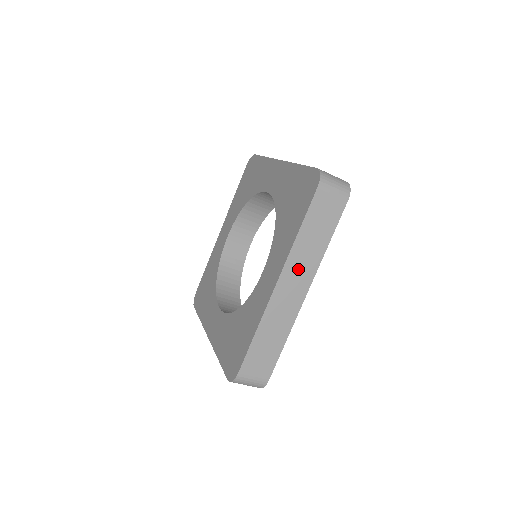
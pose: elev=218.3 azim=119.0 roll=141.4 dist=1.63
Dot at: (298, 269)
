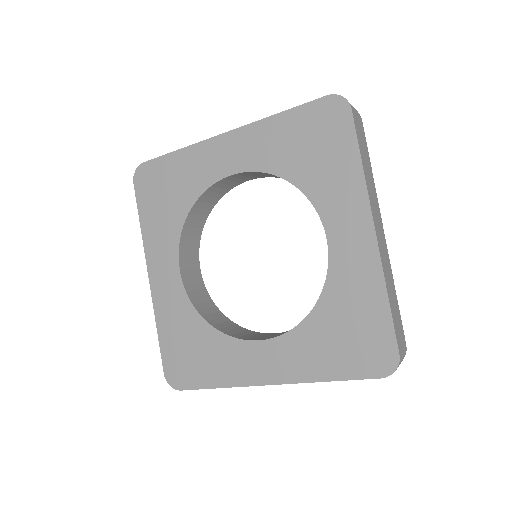
Dot at: occluded
